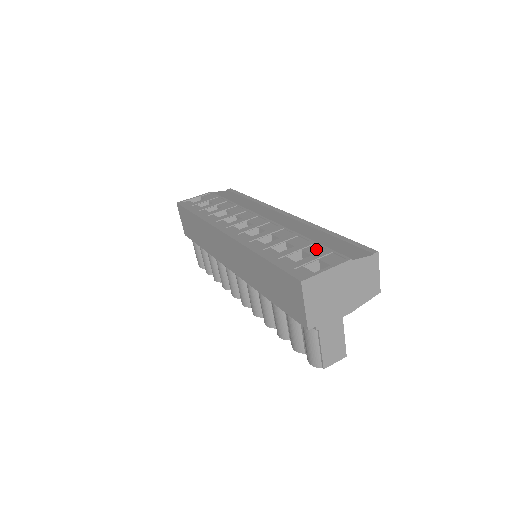
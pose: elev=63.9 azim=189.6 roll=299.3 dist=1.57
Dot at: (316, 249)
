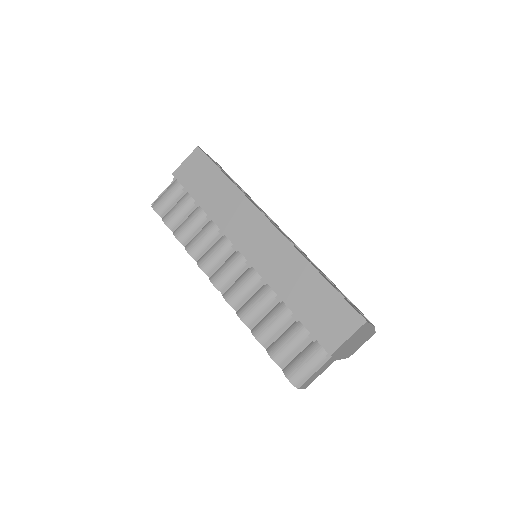
Dot at: (347, 299)
